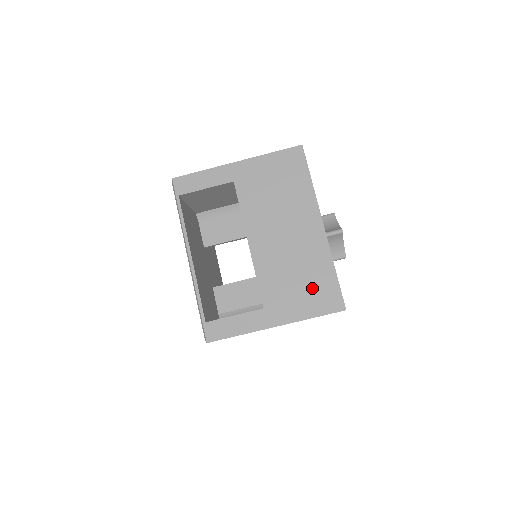
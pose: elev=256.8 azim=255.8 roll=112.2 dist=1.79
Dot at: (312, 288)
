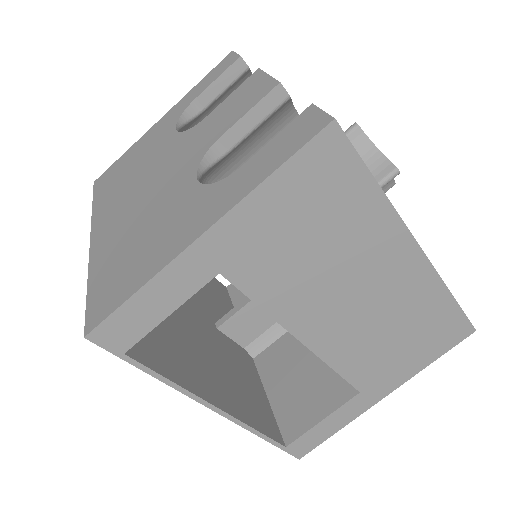
Dot at: (423, 336)
